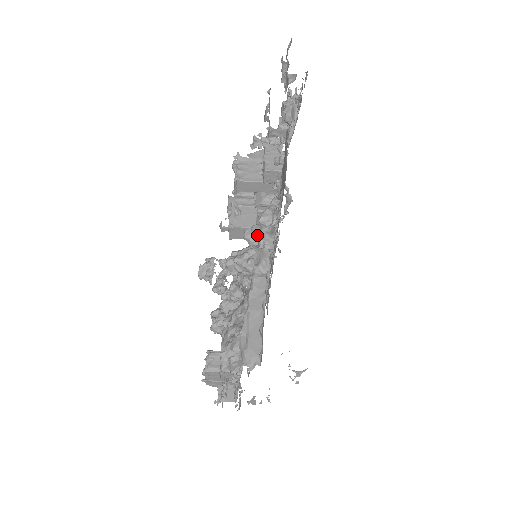
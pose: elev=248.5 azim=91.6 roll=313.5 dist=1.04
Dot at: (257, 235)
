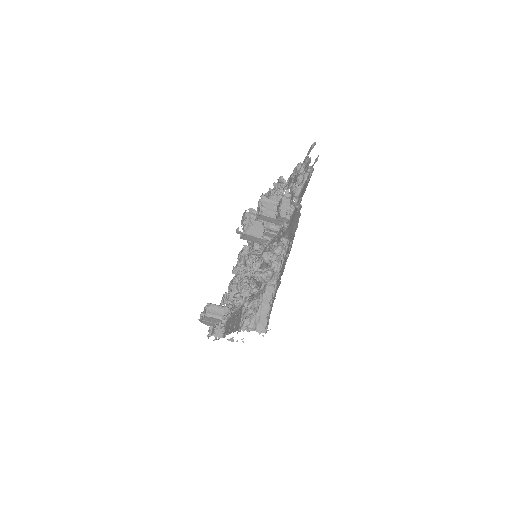
Dot at: (270, 258)
